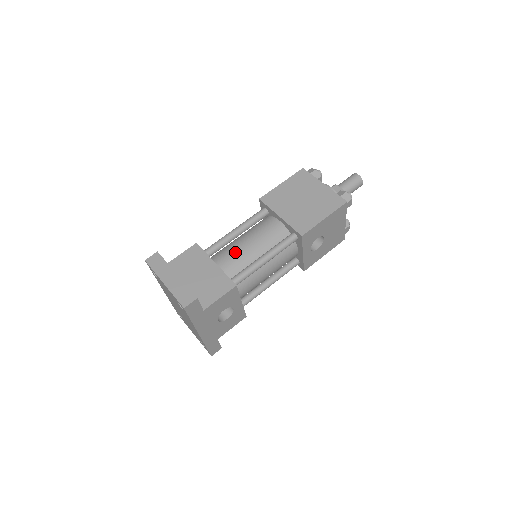
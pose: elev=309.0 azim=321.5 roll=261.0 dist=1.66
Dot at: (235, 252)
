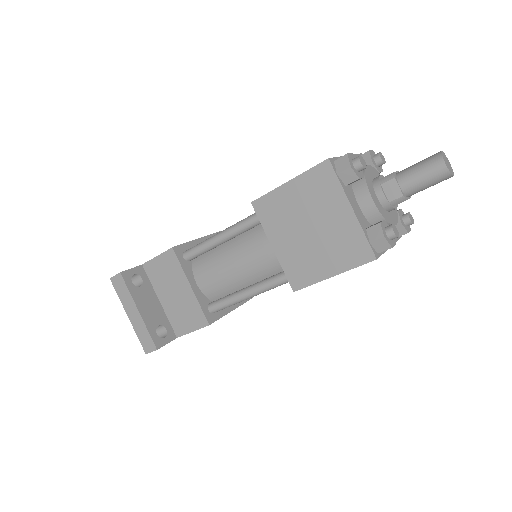
Dot at: (216, 271)
